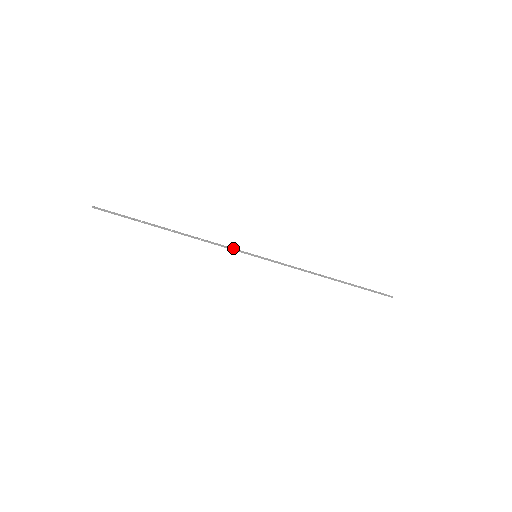
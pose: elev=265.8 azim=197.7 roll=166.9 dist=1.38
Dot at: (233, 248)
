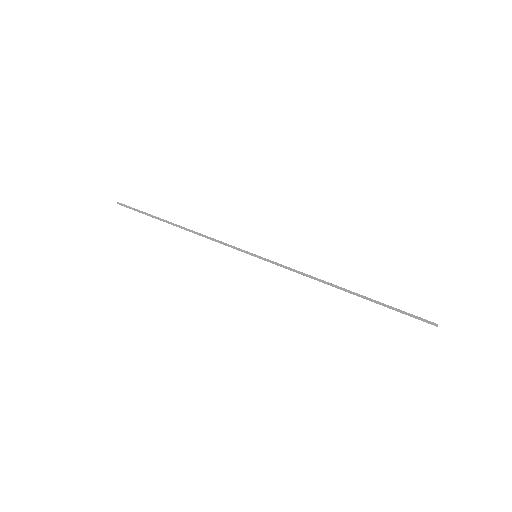
Dot at: (233, 246)
